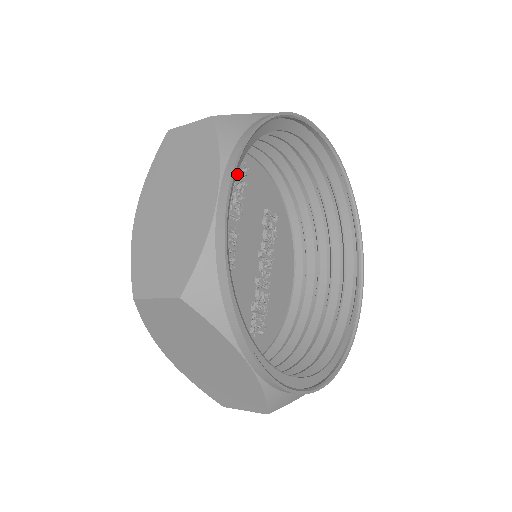
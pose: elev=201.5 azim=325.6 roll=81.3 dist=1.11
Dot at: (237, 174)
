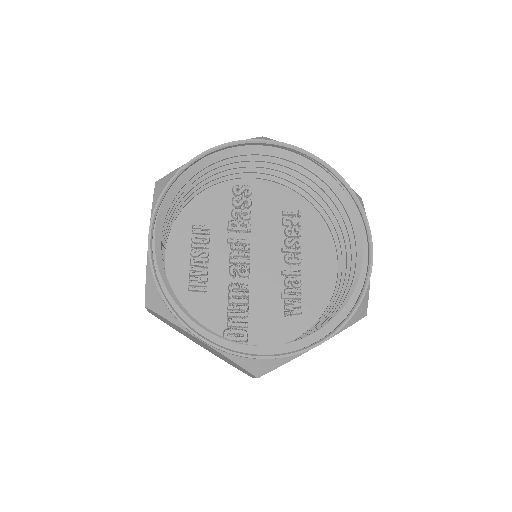
Dot at: (241, 197)
